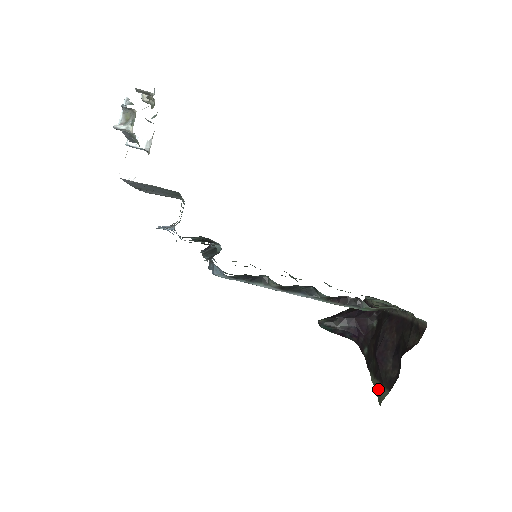
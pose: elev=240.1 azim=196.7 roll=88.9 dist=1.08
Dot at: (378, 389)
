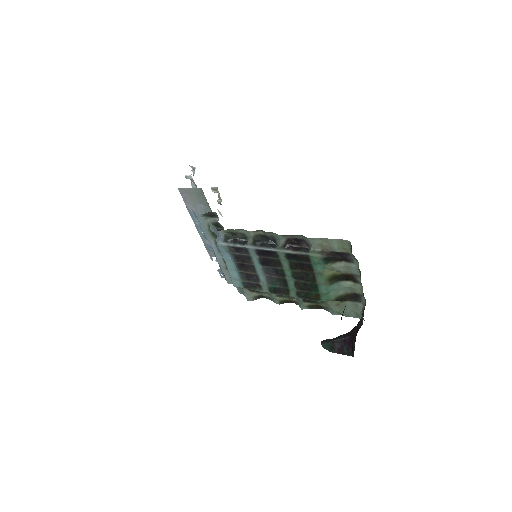
Dot at: occluded
